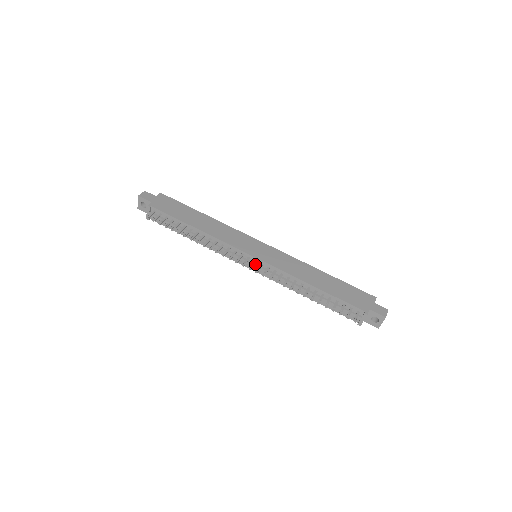
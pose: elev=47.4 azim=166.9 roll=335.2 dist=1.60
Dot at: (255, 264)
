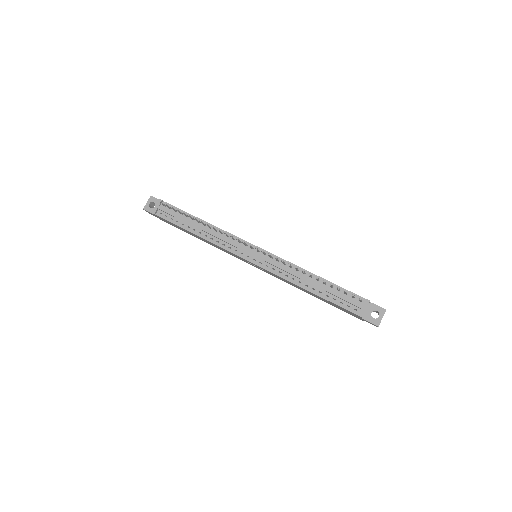
Dot at: (258, 254)
